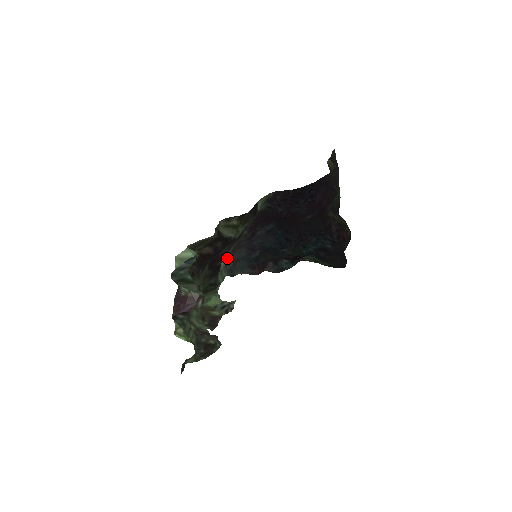
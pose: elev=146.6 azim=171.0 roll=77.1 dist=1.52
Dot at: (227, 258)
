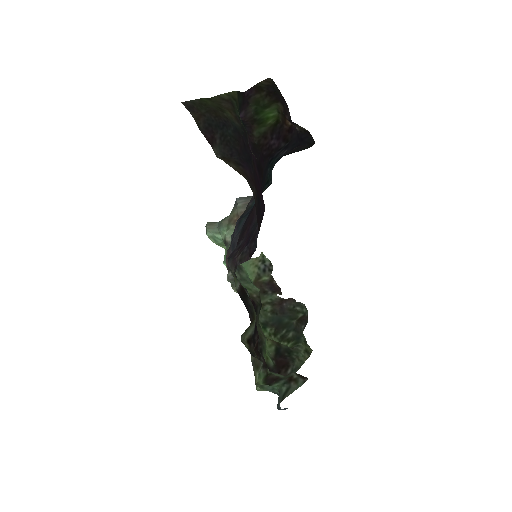
Dot at: occluded
